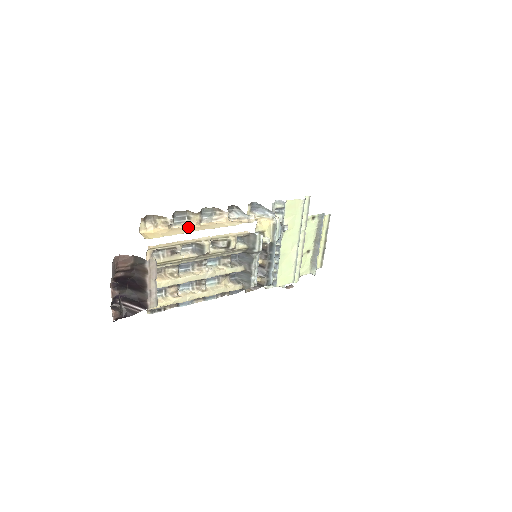
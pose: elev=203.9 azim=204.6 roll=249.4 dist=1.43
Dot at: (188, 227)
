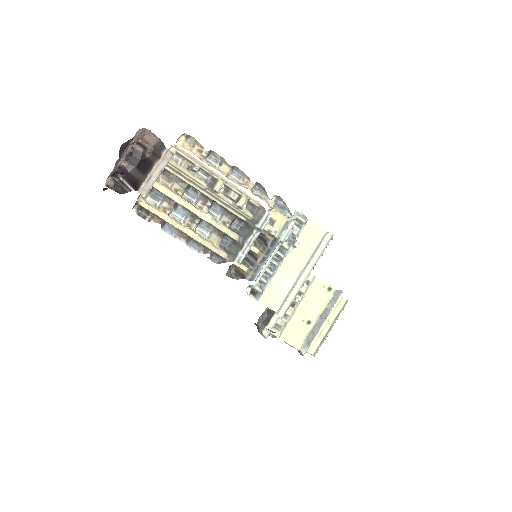
Dot at: (215, 168)
